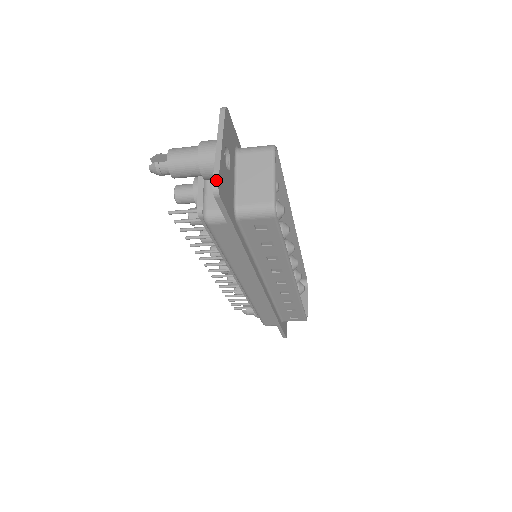
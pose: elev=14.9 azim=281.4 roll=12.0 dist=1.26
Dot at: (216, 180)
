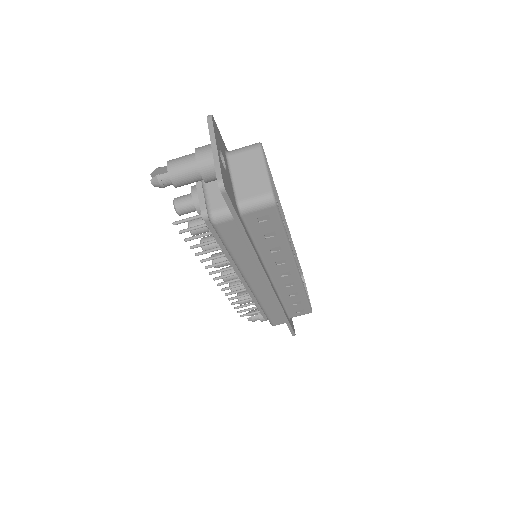
Dot at: (220, 177)
